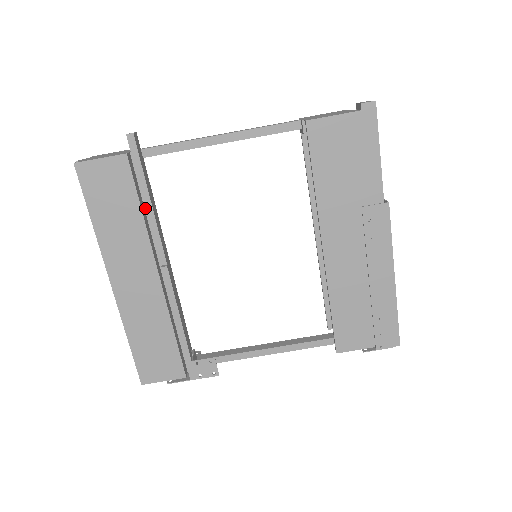
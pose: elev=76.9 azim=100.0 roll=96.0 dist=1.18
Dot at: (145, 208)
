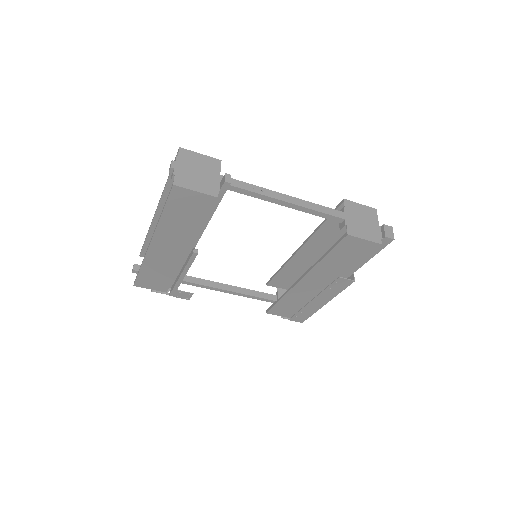
Dot at: occluded
